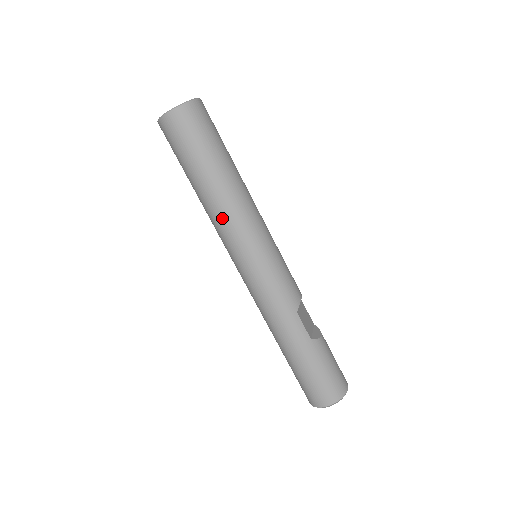
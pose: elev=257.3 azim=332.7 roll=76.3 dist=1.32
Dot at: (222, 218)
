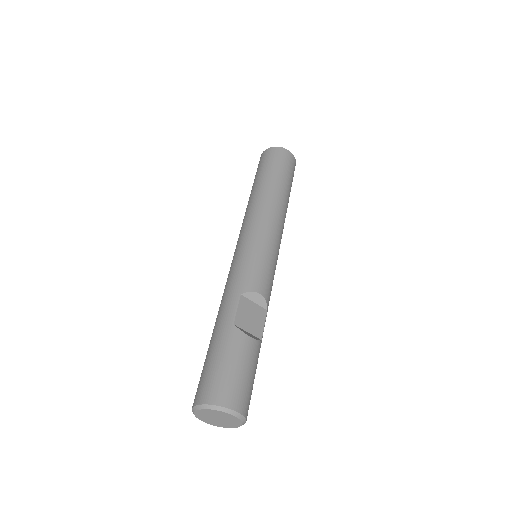
Dot at: (246, 212)
